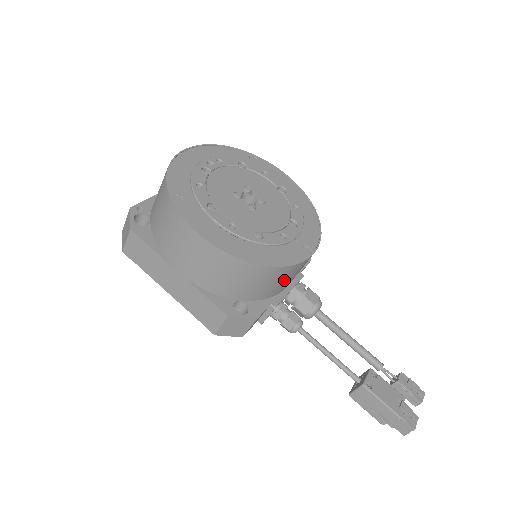
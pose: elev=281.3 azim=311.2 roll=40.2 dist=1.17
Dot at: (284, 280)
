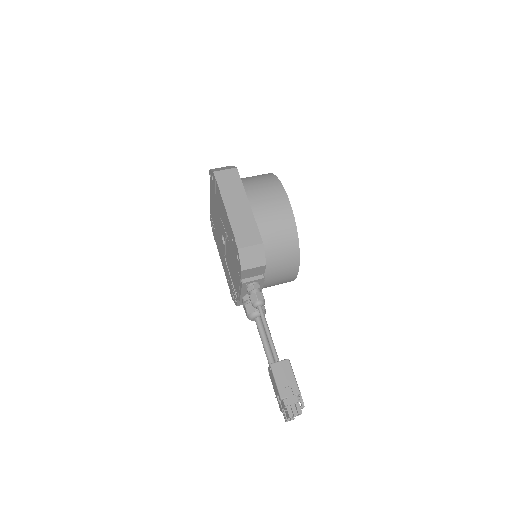
Dot at: (282, 269)
